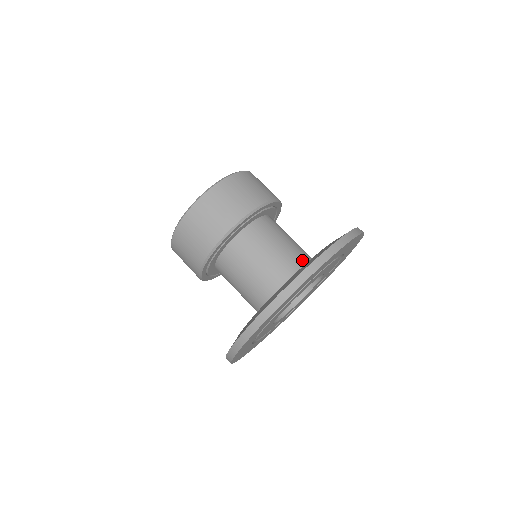
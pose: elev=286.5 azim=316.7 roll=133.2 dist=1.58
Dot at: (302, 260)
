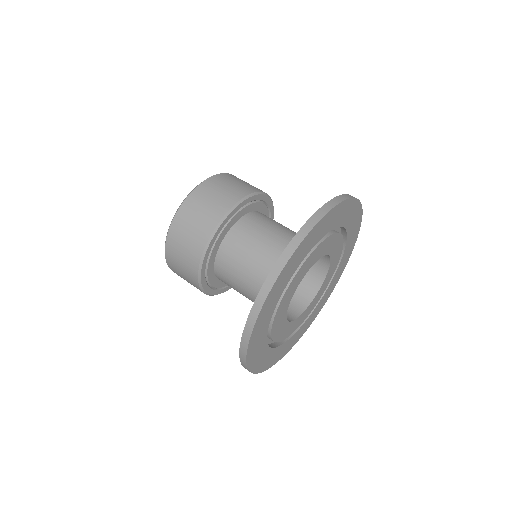
Dot at: occluded
